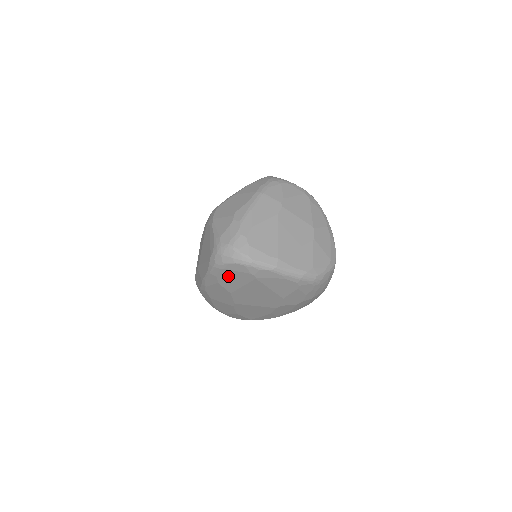
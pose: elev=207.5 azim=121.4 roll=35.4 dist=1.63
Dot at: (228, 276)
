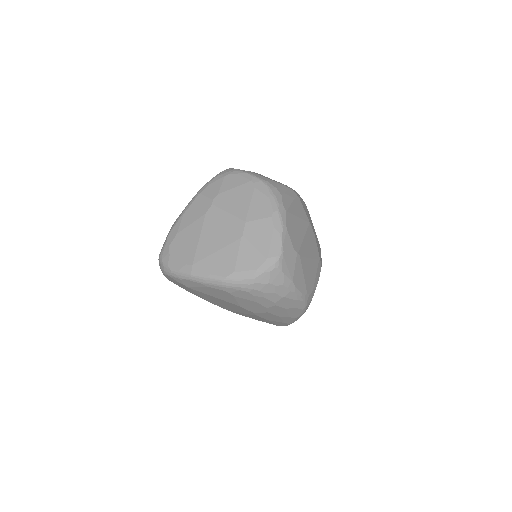
Dot at: (180, 286)
